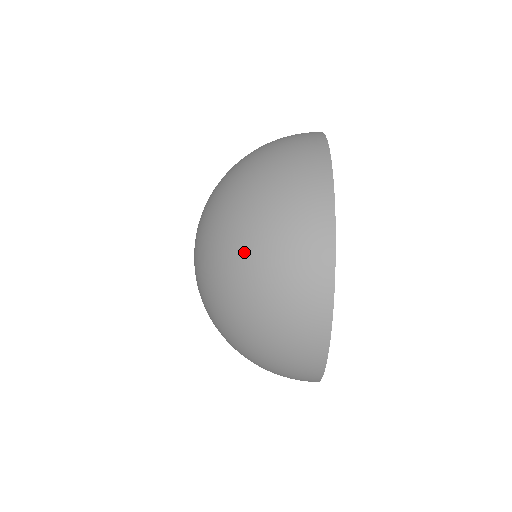
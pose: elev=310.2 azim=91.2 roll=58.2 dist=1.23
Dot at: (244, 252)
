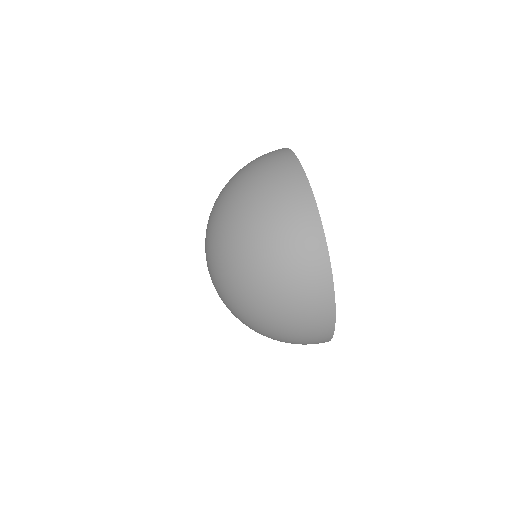
Dot at: (241, 195)
